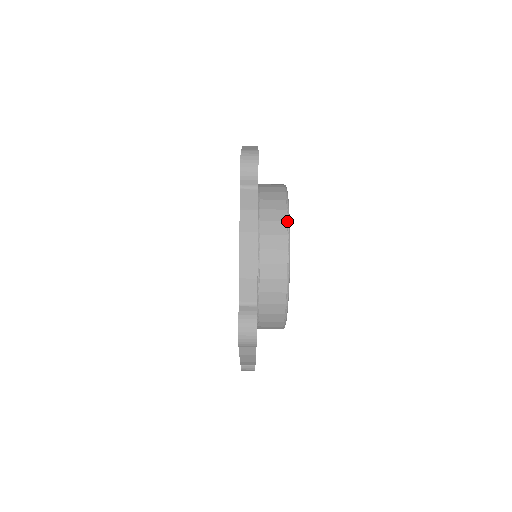
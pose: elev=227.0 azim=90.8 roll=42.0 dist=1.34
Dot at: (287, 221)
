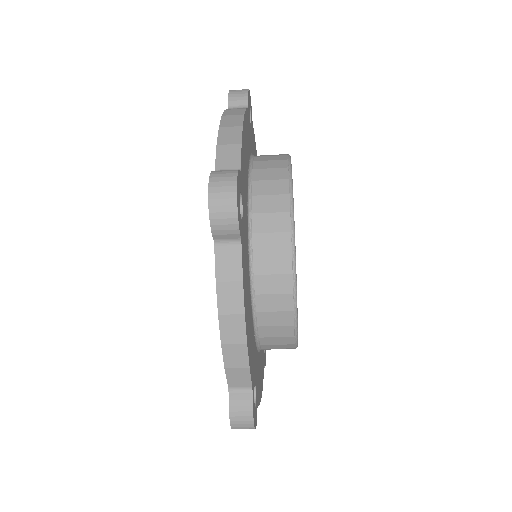
Dot at: (291, 252)
